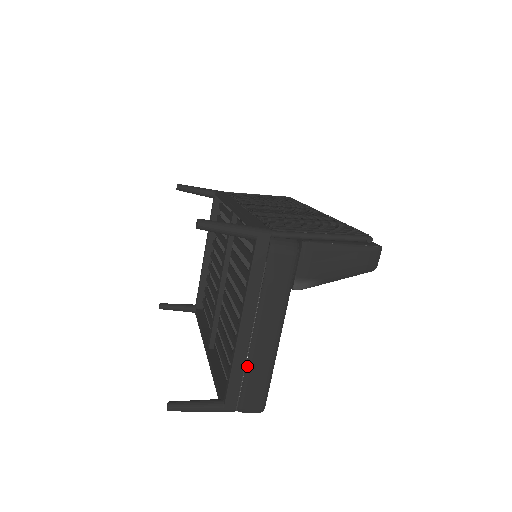
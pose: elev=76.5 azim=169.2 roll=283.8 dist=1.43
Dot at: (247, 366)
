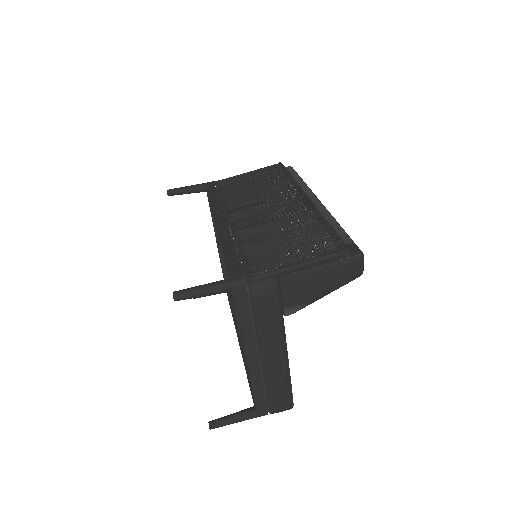
Dot at: (265, 383)
